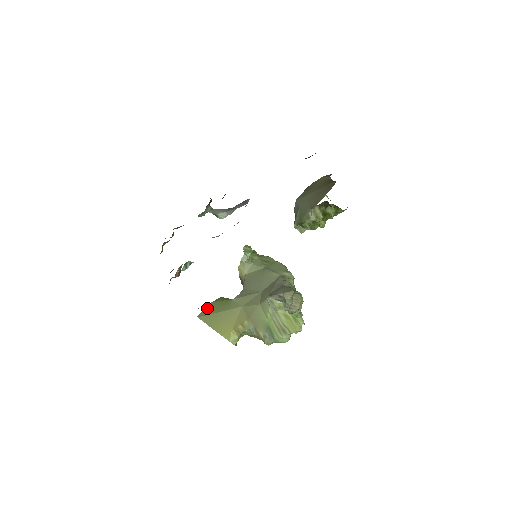
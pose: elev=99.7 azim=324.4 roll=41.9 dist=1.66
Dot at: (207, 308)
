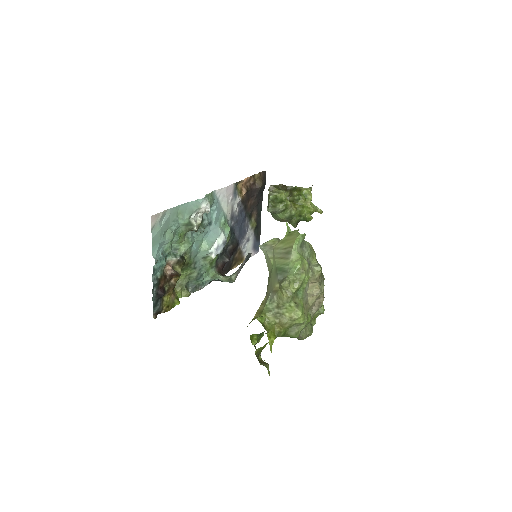
Dot at: occluded
